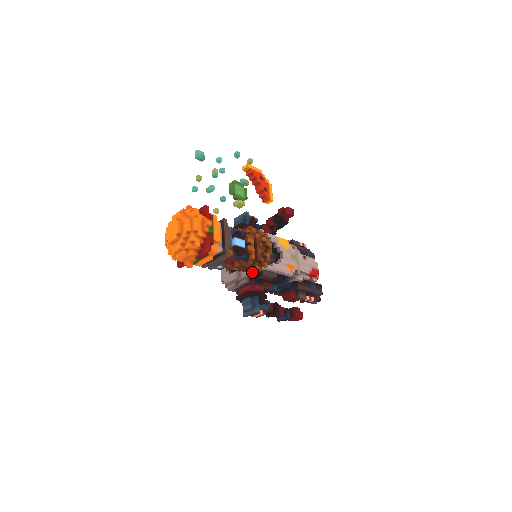
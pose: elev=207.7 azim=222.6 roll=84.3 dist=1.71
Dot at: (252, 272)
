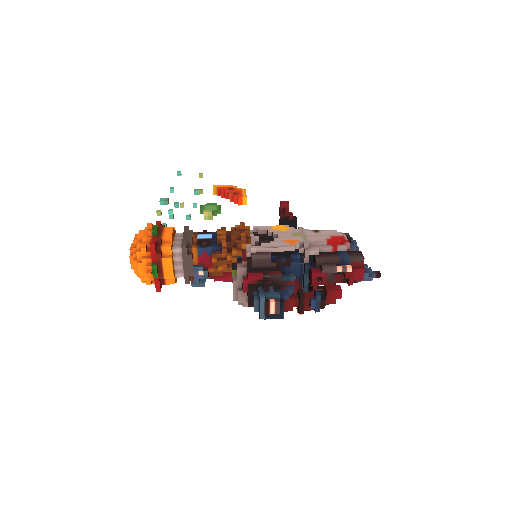
Dot at: (231, 258)
